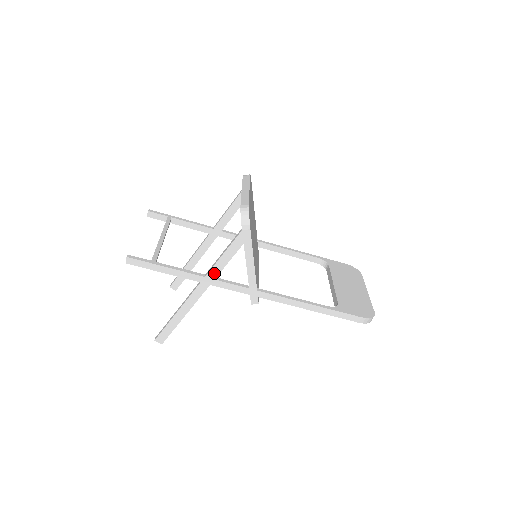
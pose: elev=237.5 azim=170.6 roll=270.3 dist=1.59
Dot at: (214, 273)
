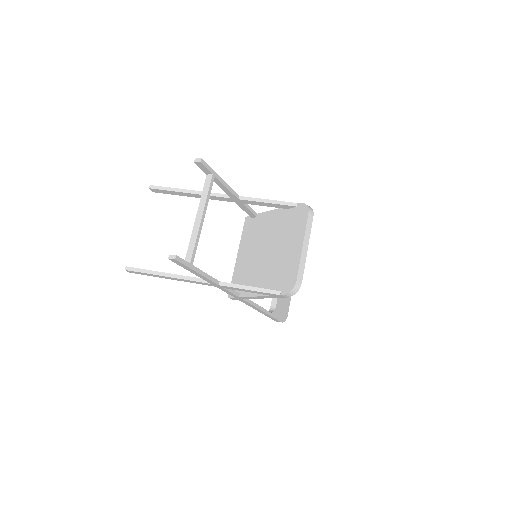
Dot at: (228, 288)
